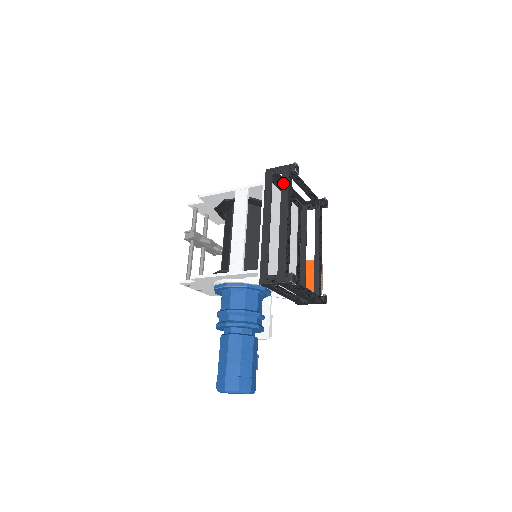
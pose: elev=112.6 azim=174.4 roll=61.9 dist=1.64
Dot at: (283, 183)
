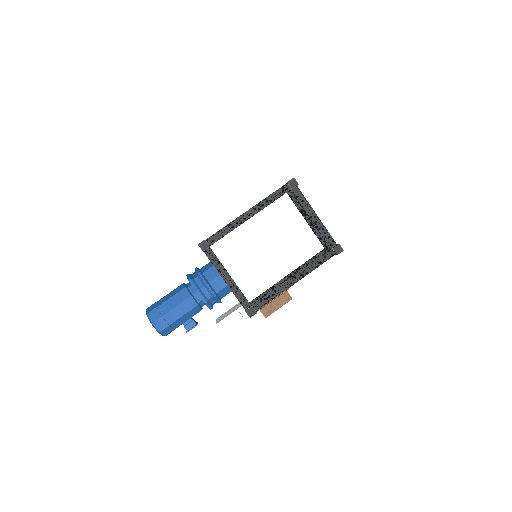
Dot at: occluded
